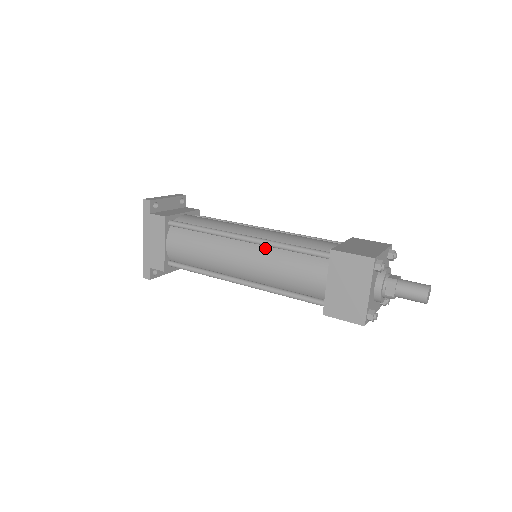
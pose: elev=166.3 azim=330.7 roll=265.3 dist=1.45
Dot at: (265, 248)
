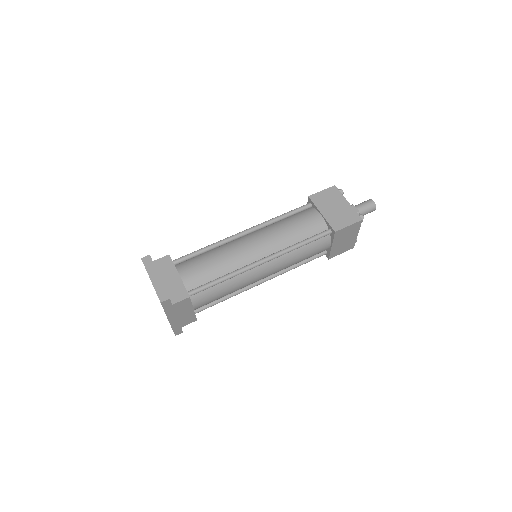
Dot at: (281, 256)
